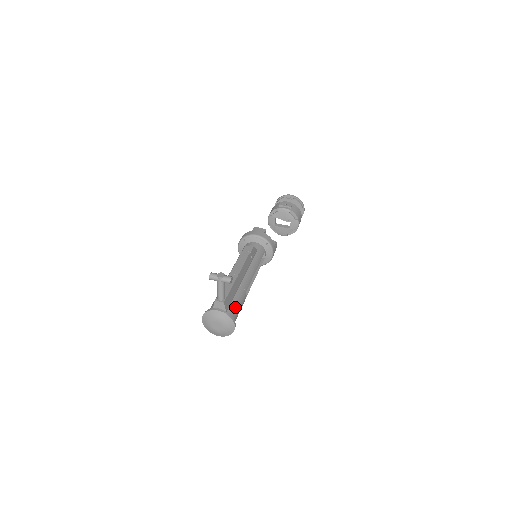
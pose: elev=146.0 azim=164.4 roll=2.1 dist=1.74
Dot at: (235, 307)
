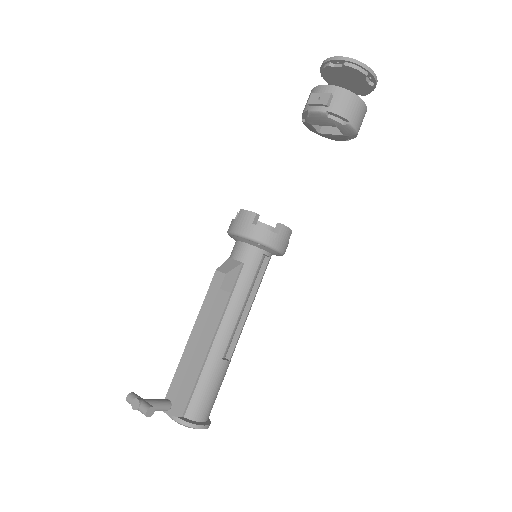
Dot at: (200, 399)
